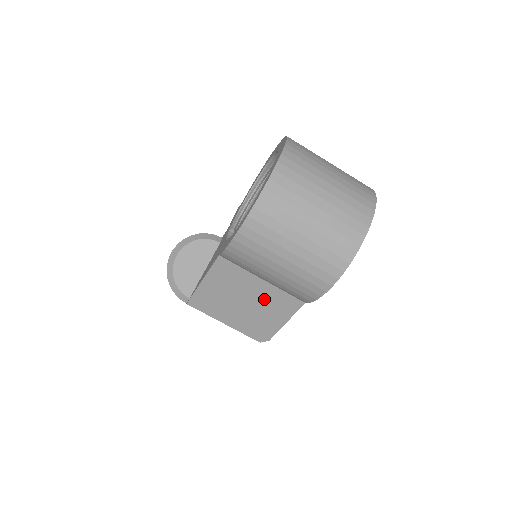
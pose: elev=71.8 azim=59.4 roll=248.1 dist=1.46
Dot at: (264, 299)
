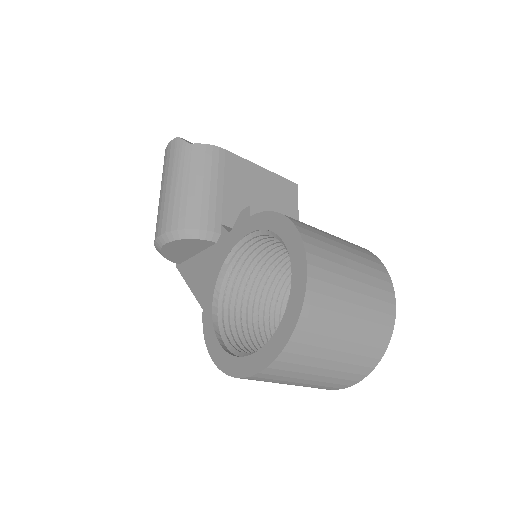
Dot at: occluded
